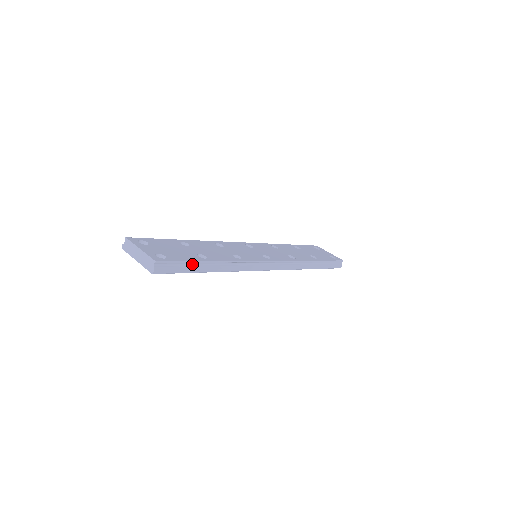
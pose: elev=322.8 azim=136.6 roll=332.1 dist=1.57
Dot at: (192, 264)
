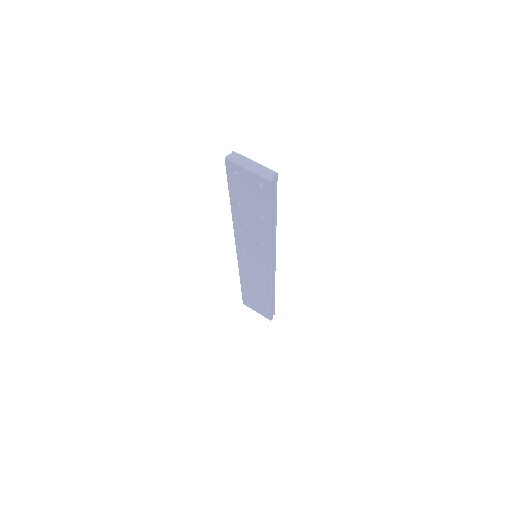
Dot at: (274, 204)
